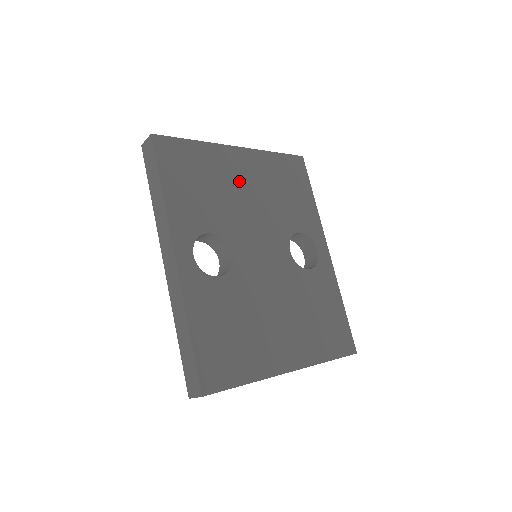
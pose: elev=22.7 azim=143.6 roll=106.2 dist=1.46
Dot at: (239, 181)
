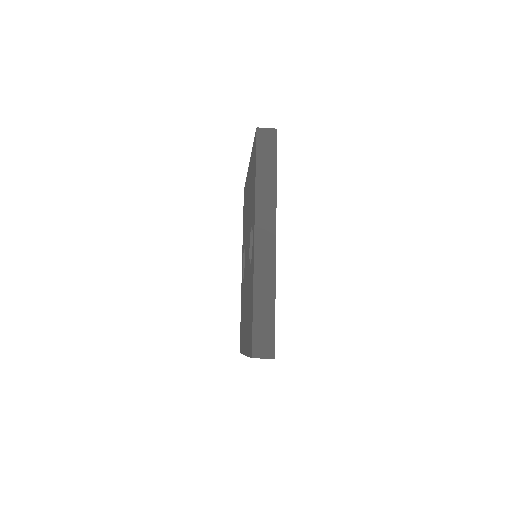
Dot at: occluded
